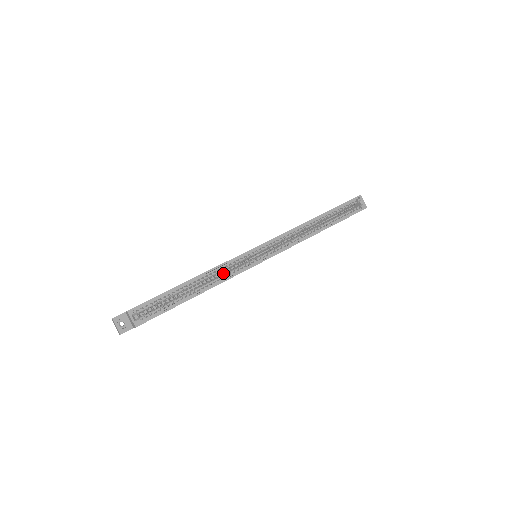
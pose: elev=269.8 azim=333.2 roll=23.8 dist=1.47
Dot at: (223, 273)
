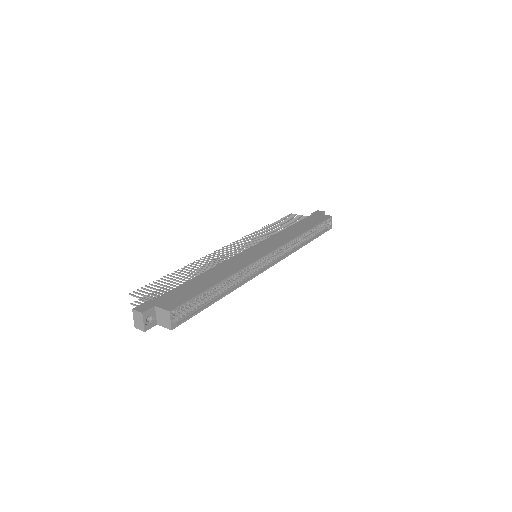
Dot at: occluded
